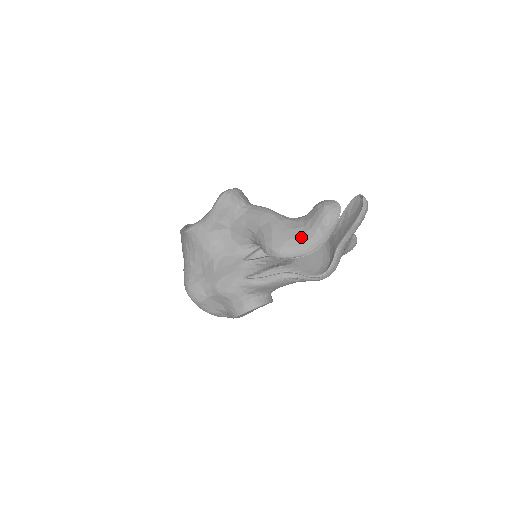
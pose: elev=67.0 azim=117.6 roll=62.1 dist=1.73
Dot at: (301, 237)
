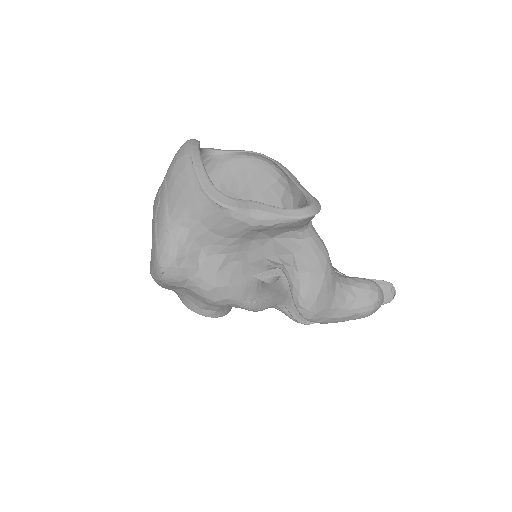
Dot at: (337, 311)
